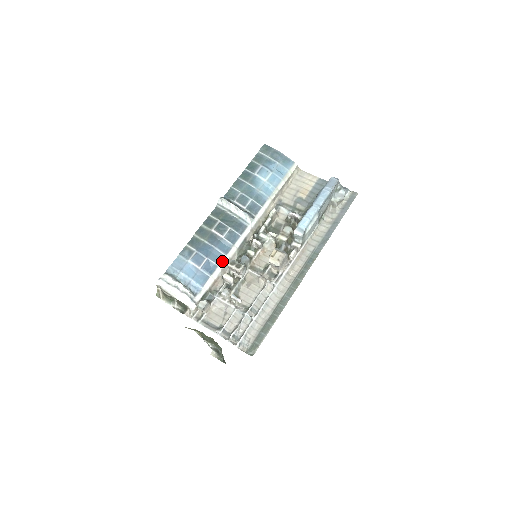
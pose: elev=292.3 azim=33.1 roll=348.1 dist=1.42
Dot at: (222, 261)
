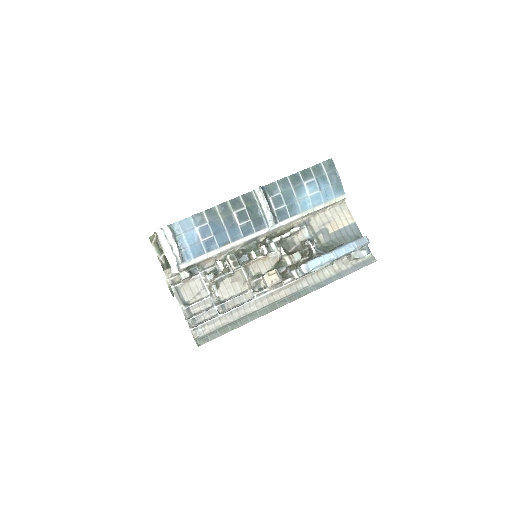
Dot at: (225, 245)
